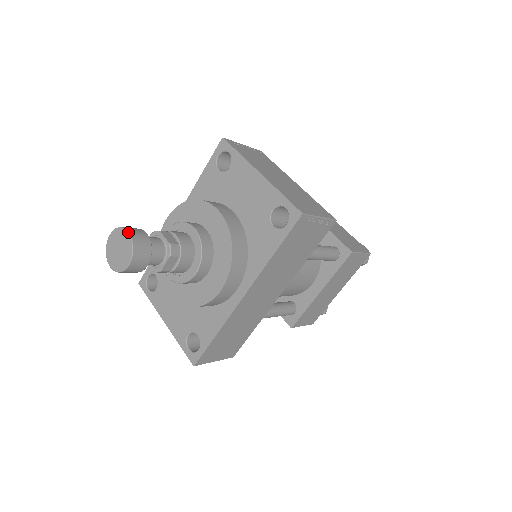
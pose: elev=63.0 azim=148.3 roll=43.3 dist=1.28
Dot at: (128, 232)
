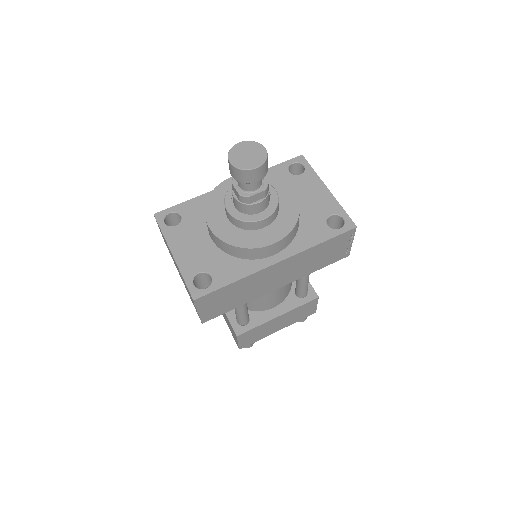
Dot at: (265, 148)
